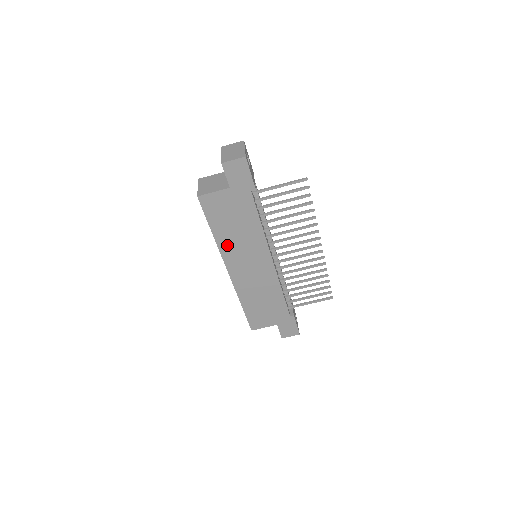
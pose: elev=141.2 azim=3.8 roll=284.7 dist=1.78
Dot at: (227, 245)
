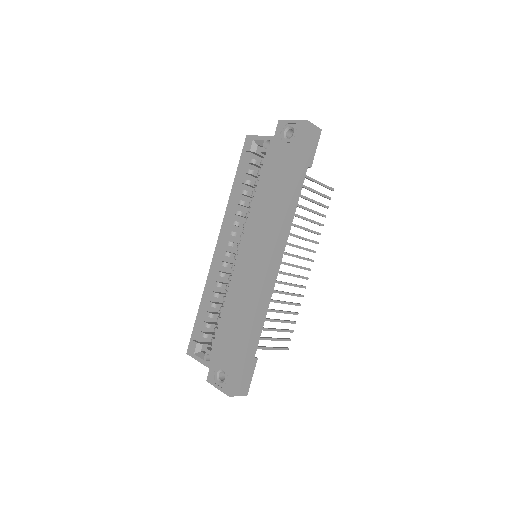
Dot at: (261, 215)
